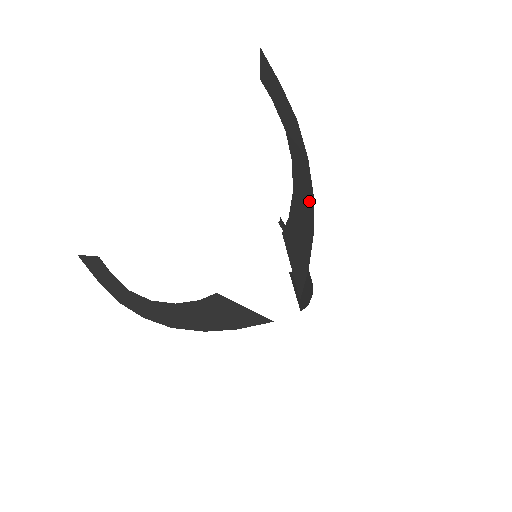
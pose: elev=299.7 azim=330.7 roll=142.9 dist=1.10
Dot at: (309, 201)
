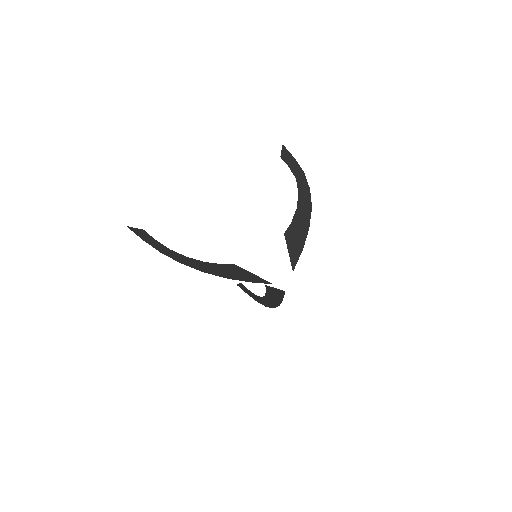
Dot at: (308, 210)
